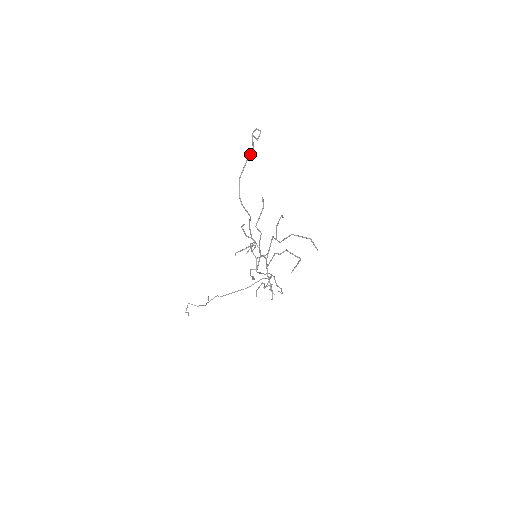
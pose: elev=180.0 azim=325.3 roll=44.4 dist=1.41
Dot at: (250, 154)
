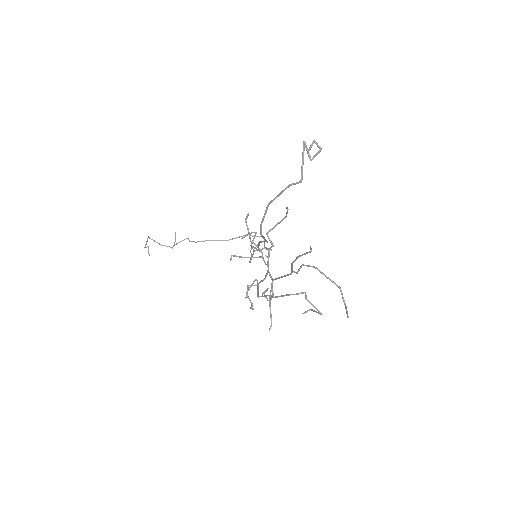
Dot at: occluded
